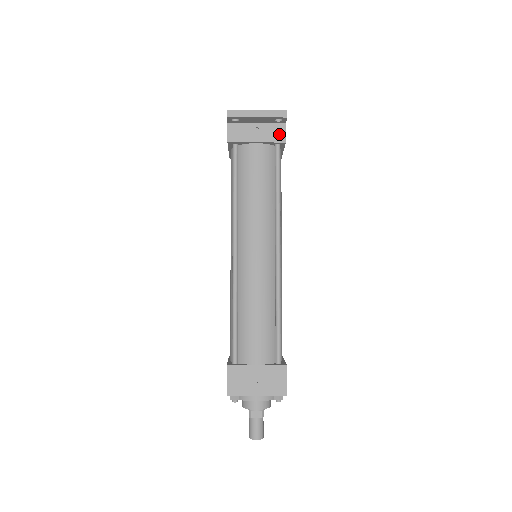
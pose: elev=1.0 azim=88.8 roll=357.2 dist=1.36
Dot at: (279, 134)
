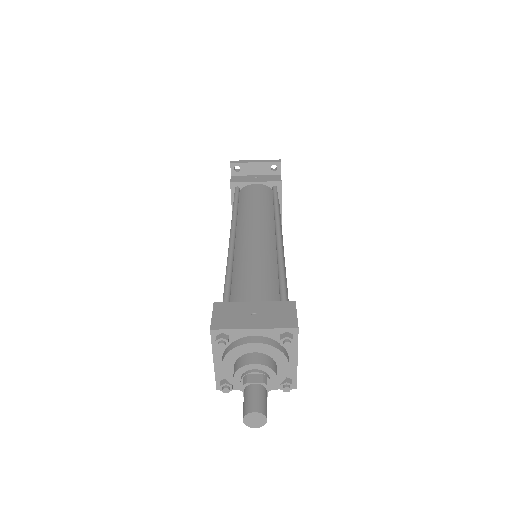
Dot at: (275, 178)
